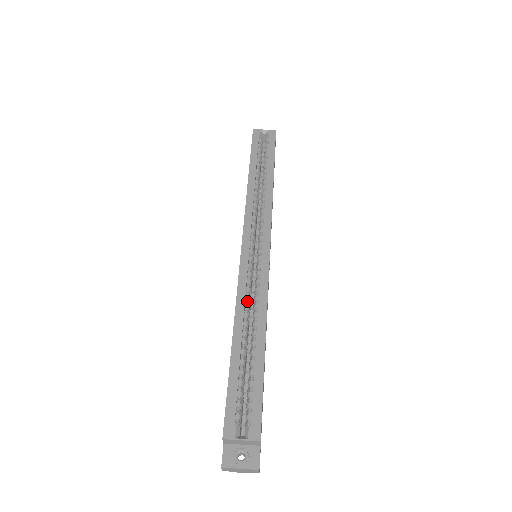
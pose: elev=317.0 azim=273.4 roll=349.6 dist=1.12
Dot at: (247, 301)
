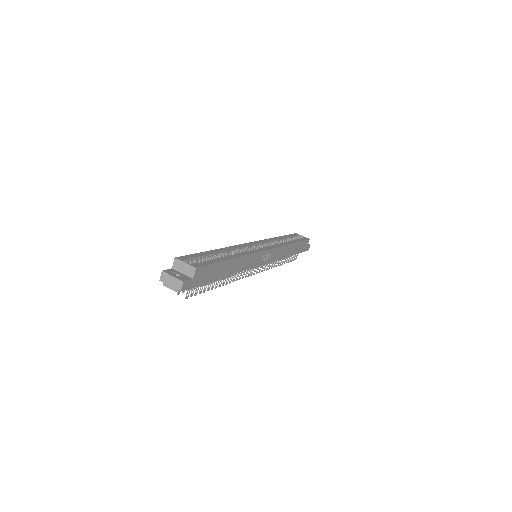
Dot at: (236, 251)
